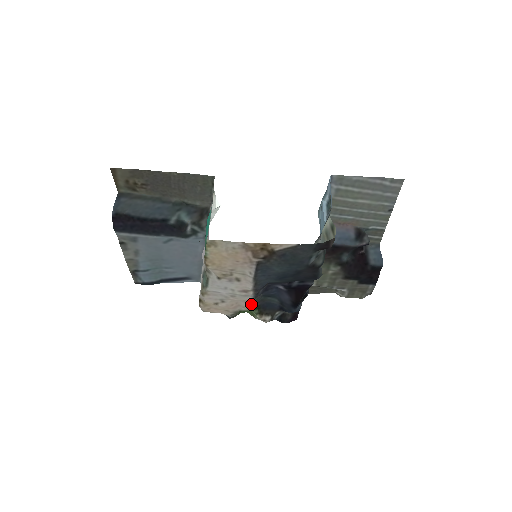
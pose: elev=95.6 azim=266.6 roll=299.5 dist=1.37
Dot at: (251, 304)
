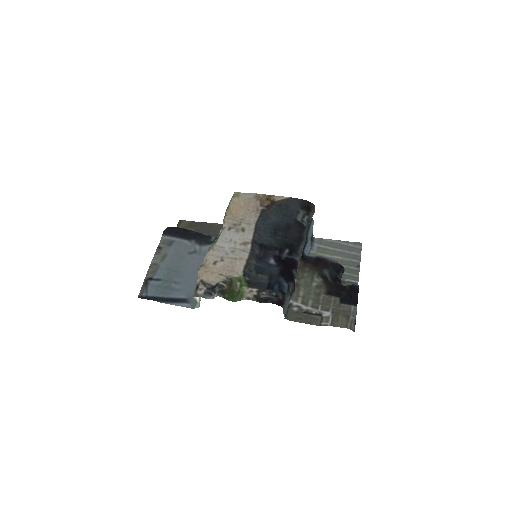
Dot at: (245, 265)
